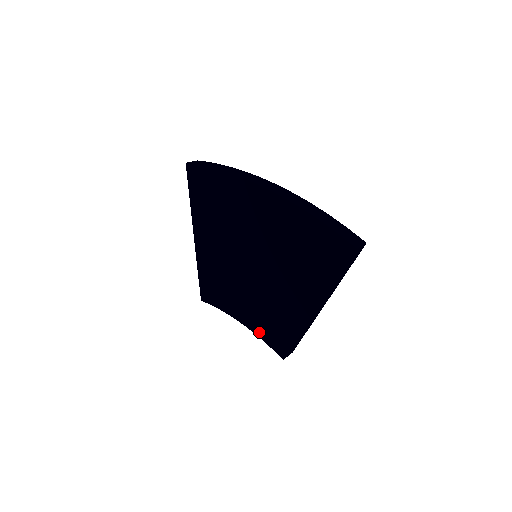
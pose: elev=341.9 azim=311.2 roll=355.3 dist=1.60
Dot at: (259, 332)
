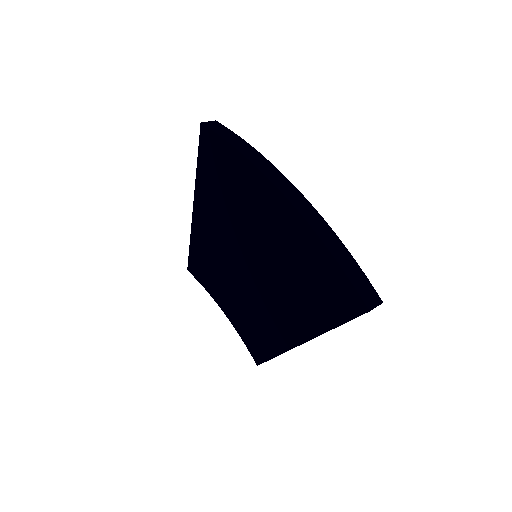
Dot at: (240, 330)
